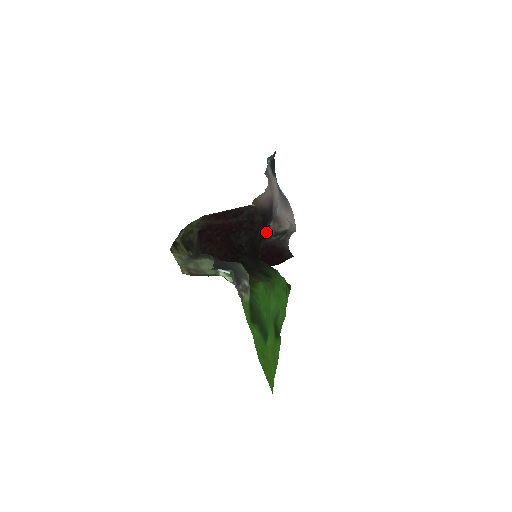
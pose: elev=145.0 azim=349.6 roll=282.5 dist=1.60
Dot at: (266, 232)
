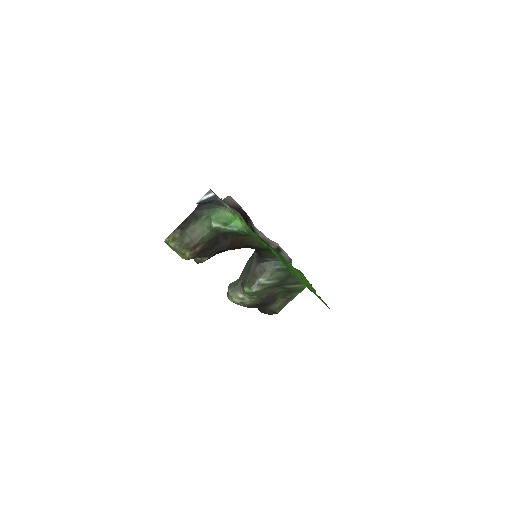
Dot at: occluded
